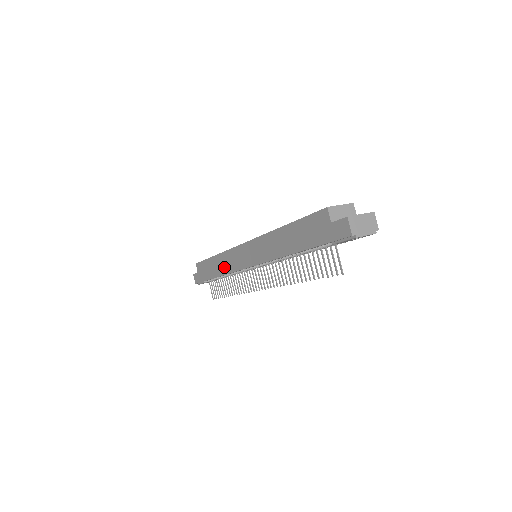
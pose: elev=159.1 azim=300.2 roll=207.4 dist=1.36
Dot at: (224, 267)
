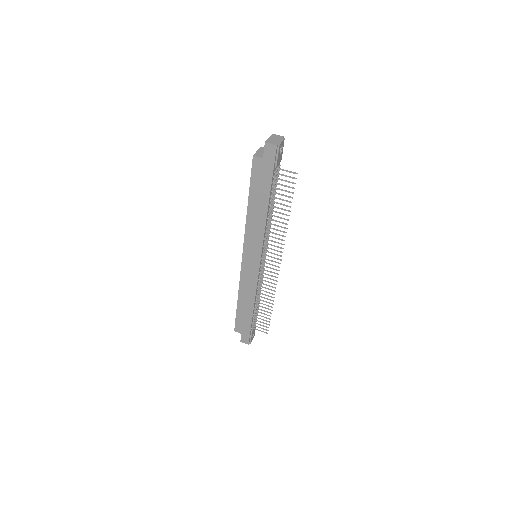
Dot at: (249, 294)
